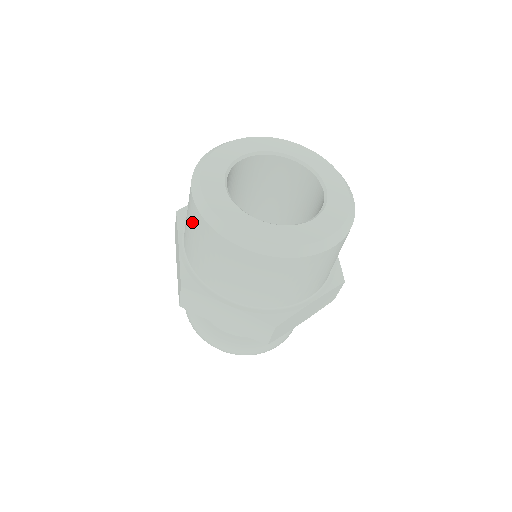
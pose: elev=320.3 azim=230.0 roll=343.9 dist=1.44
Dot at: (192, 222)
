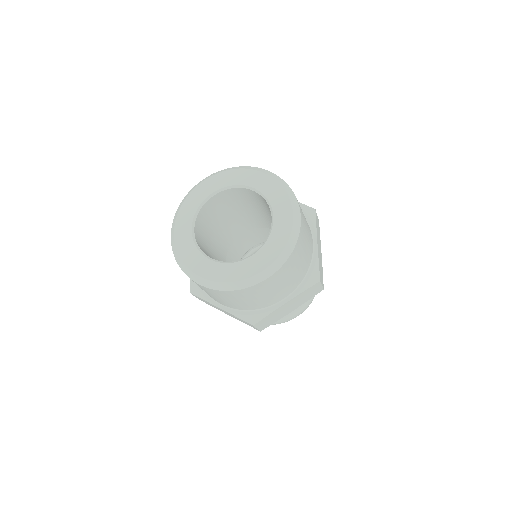
Dot at: (220, 296)
